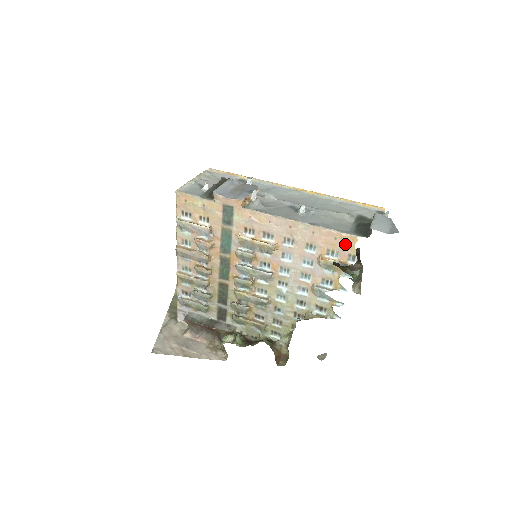
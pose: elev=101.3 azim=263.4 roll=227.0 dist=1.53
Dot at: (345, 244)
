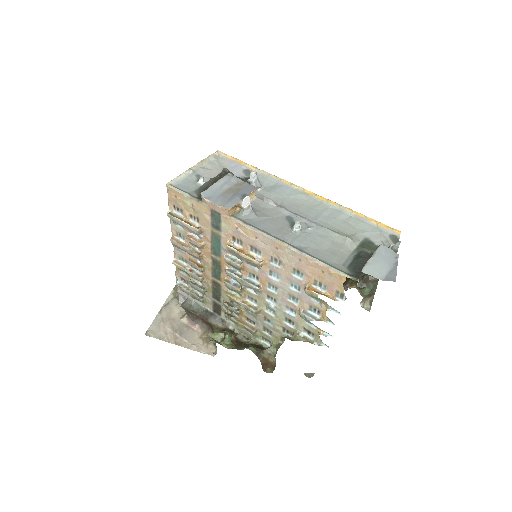
Dot at: (333, 280)
